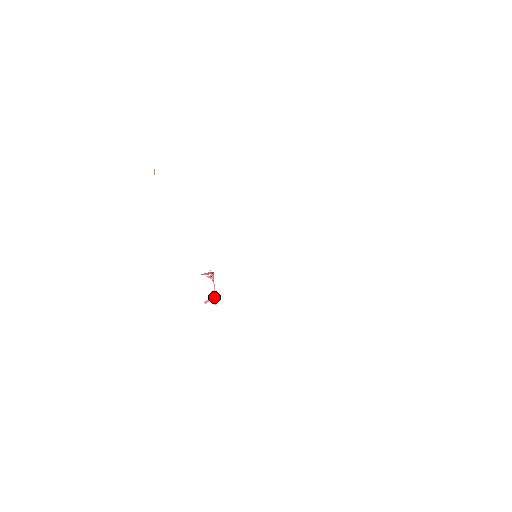
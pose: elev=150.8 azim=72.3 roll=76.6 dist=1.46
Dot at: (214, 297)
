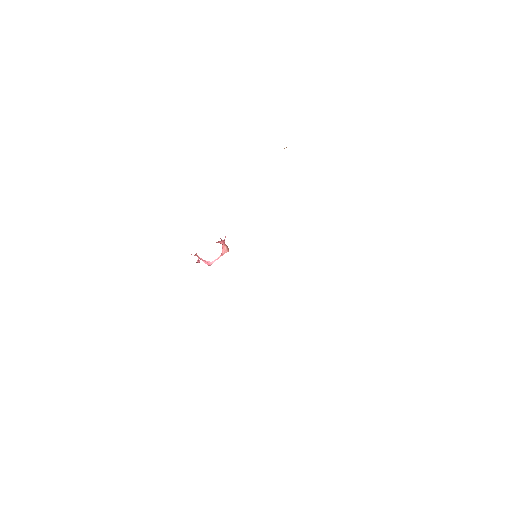
Dot at: (207, 264)
